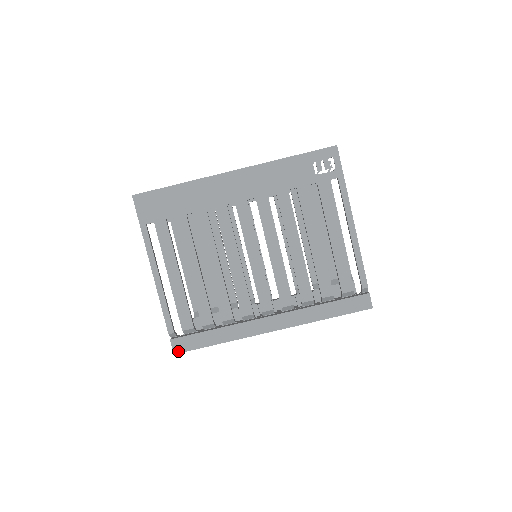
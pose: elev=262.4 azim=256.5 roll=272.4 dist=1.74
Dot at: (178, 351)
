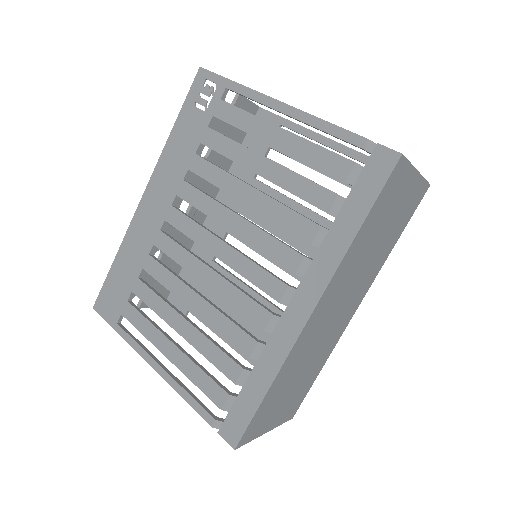
Dot at: (235, 441)
